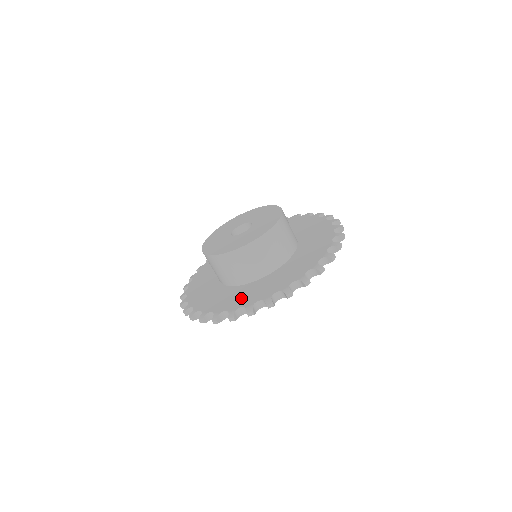
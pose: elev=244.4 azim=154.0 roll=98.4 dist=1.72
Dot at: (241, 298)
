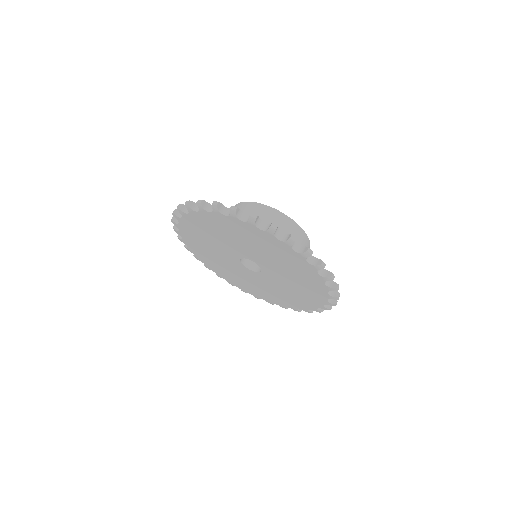
Dot at: occluded
